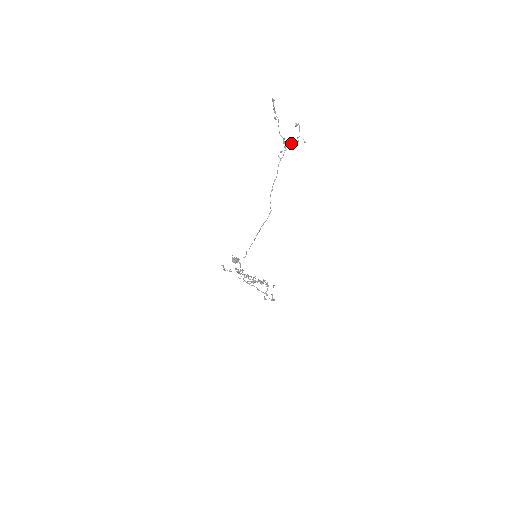
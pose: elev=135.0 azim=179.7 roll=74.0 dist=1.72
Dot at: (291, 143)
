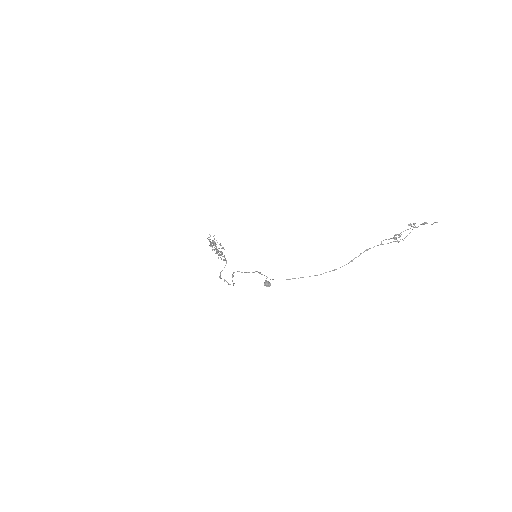
Dot at: (396, 237)
